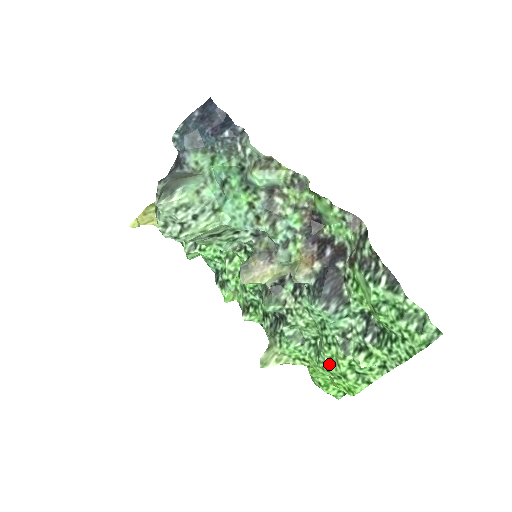
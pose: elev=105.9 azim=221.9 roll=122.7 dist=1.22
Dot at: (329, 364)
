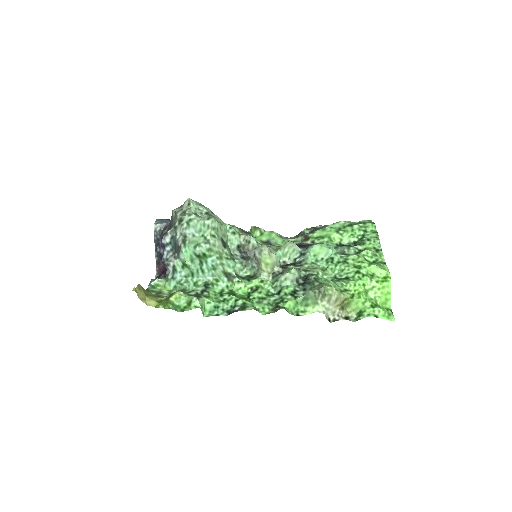
Dot at: (358, 269)
